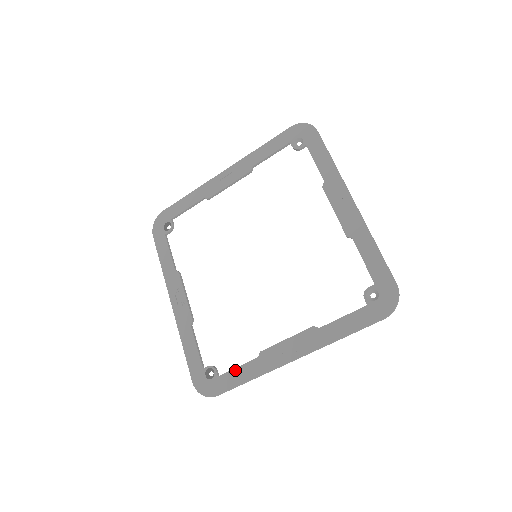
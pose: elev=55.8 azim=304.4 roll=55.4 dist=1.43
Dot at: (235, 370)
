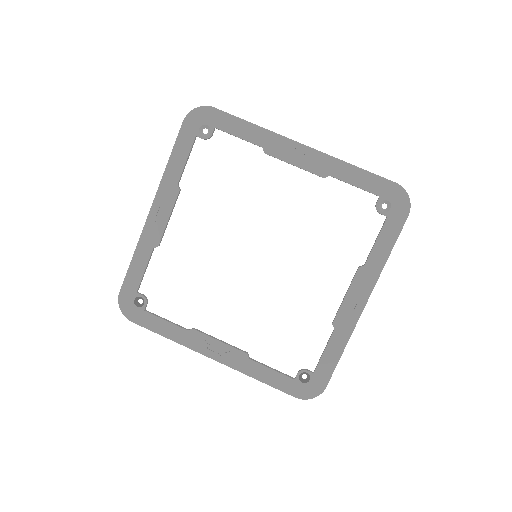
Dot at: (324, 356)
